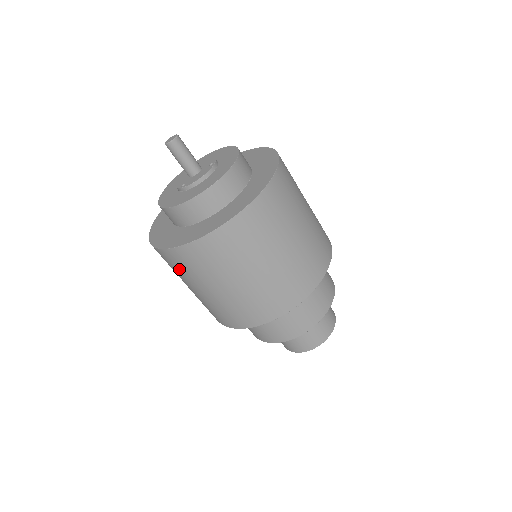
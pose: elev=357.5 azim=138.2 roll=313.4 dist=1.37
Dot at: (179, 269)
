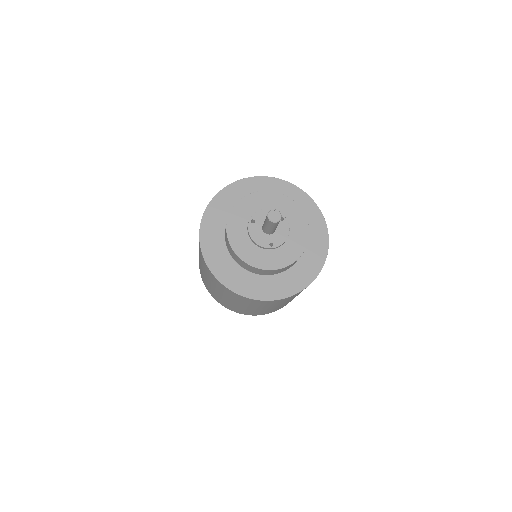
Dot at: (270, 304)
